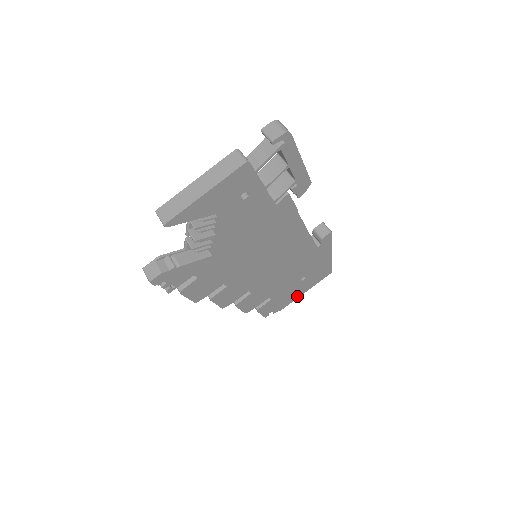
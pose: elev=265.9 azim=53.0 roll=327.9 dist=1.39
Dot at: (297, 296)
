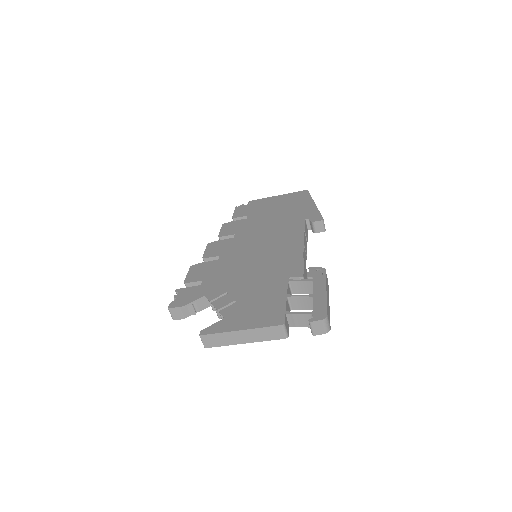
Dot at: occluded
